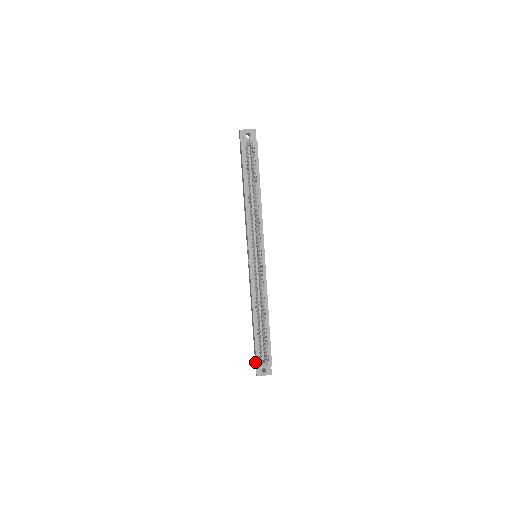
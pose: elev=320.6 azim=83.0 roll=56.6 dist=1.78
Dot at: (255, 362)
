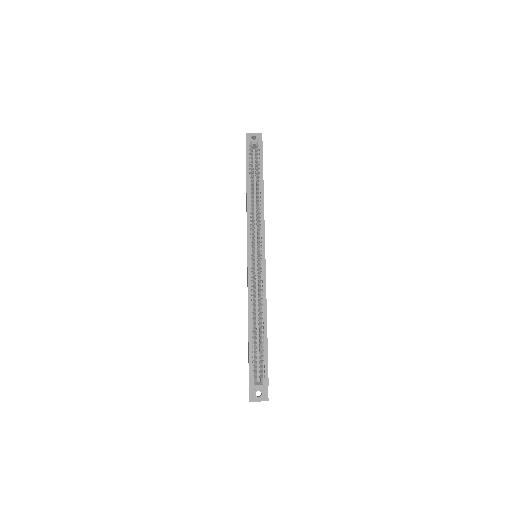
Dot at: occluded
